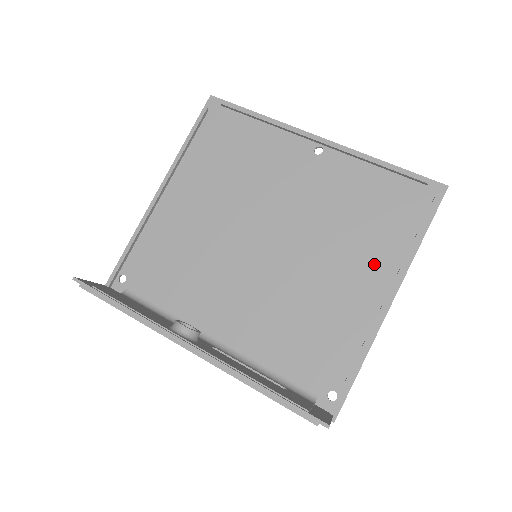
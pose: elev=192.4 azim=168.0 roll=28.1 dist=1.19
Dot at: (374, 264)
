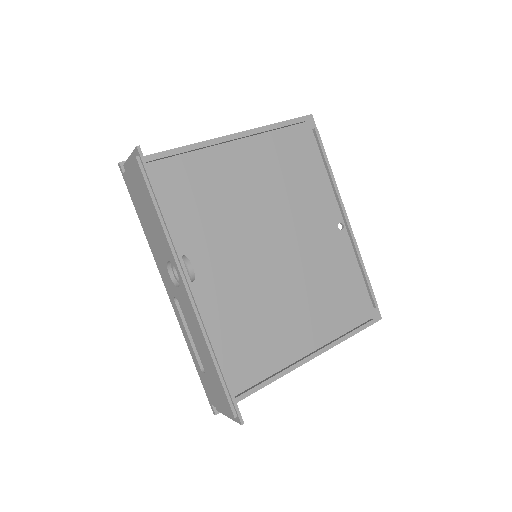
Dot at: (316, 329)
